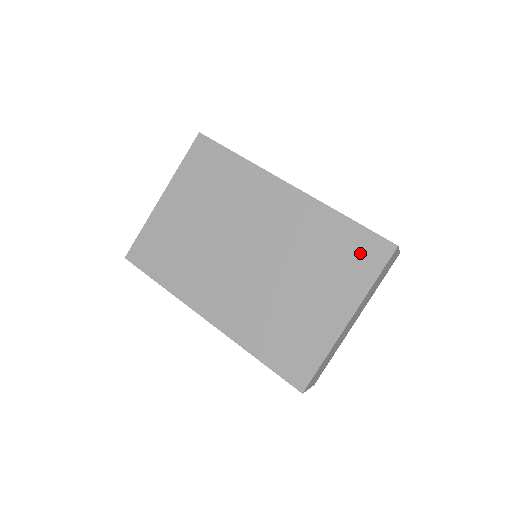
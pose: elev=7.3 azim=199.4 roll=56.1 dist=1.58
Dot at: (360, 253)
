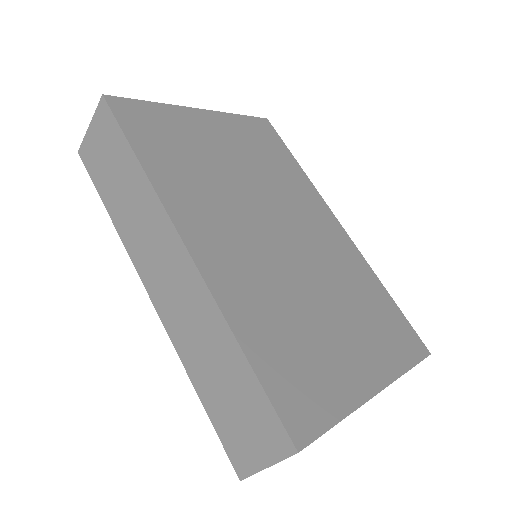
Dot at: (397, 332)
